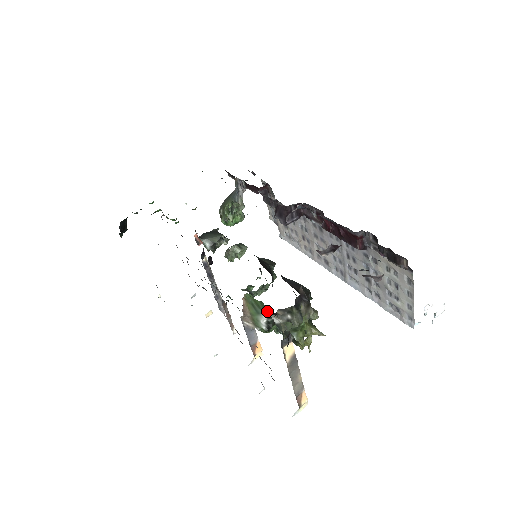
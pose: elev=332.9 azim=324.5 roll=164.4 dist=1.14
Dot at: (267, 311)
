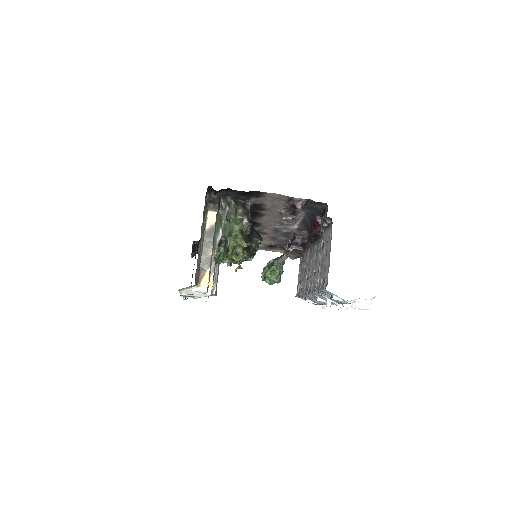
Dot at: (221, 220)
